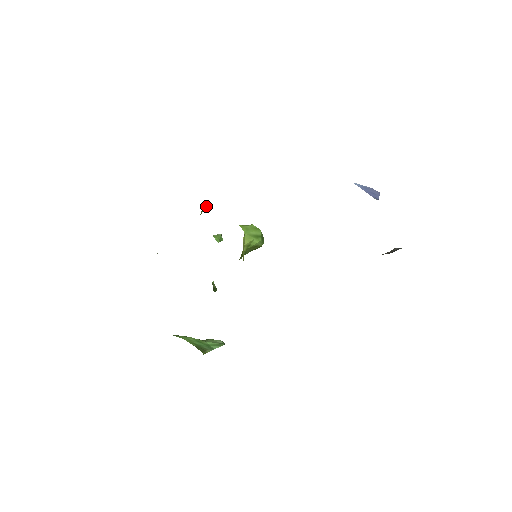
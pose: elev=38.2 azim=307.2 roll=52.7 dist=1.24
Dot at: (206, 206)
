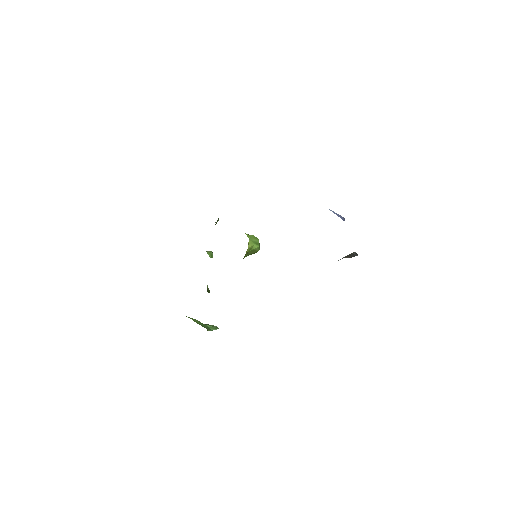
Dot at: (218, 220)
